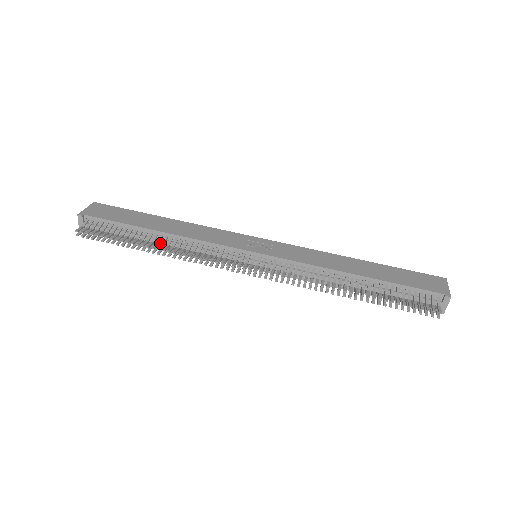
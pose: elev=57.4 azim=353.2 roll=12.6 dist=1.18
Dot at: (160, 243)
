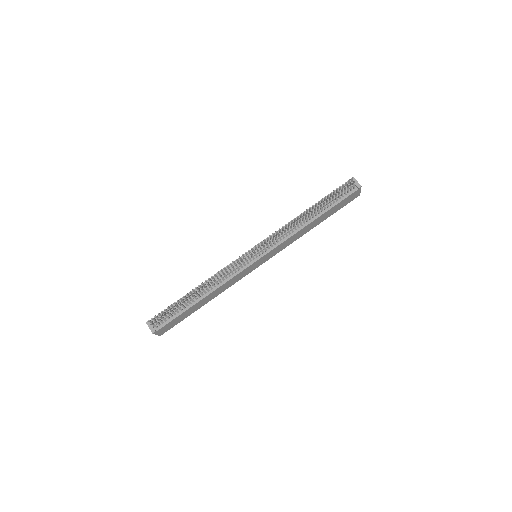
Dot at: (201, 295)
